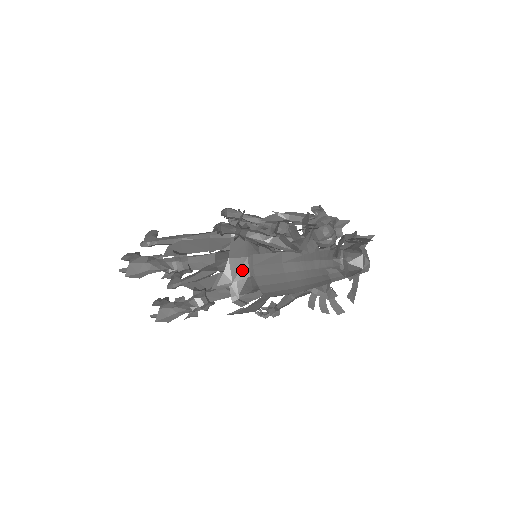
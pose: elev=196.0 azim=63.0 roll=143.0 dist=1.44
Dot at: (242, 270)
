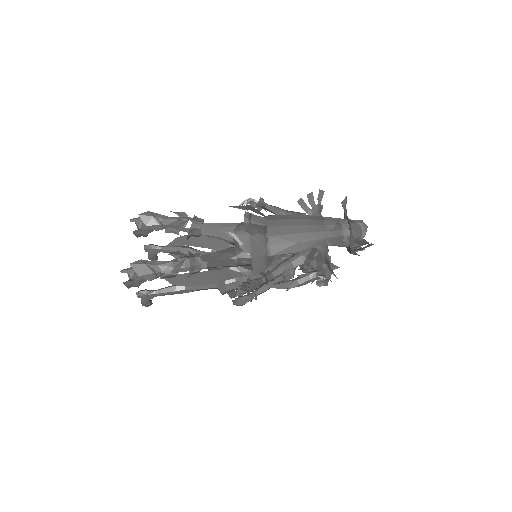
Dot at: (258, 213)
